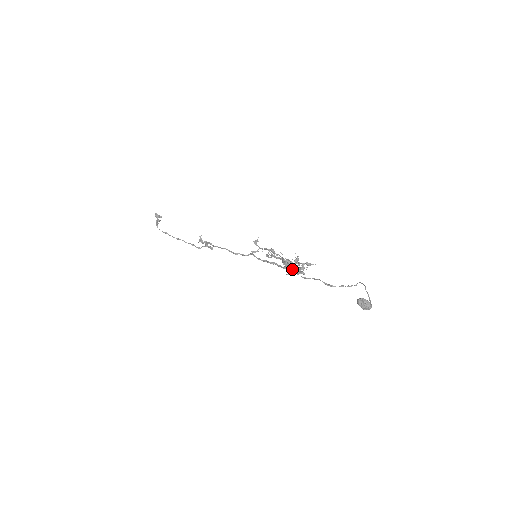
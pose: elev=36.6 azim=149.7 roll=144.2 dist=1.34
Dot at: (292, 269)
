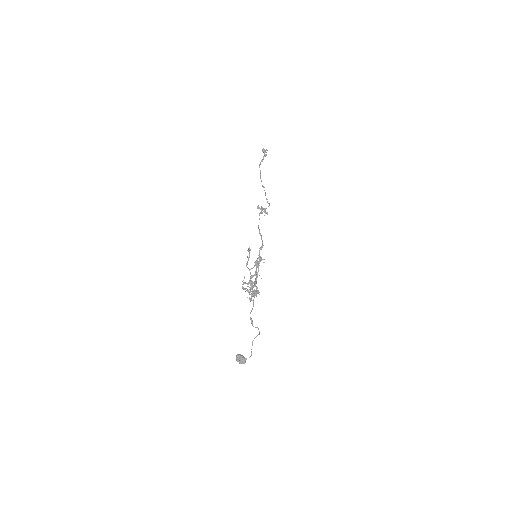
Dot at: occluded
